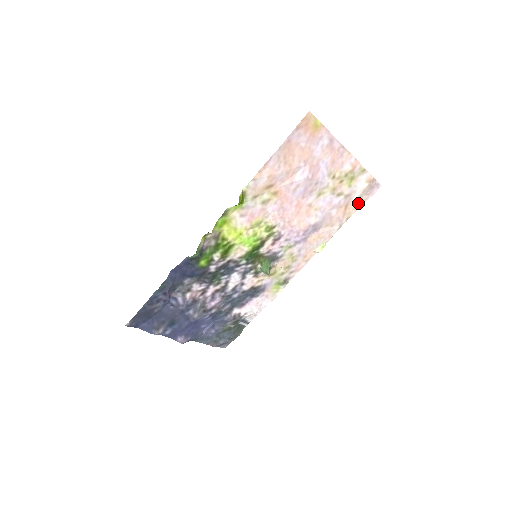
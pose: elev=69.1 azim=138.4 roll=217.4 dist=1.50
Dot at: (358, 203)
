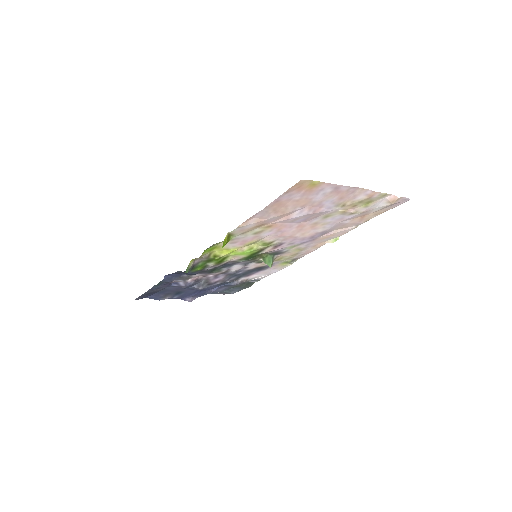
Dot at: (379, 211)
